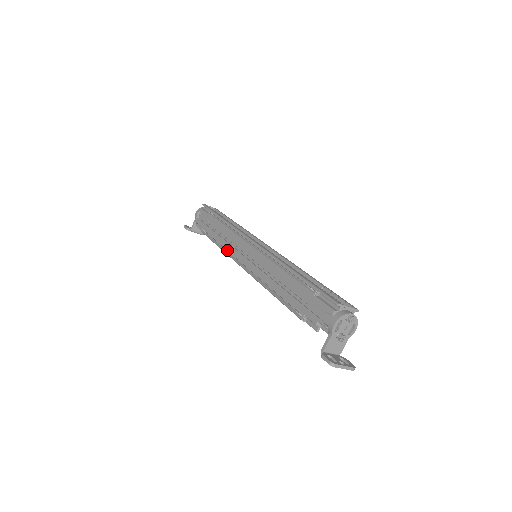
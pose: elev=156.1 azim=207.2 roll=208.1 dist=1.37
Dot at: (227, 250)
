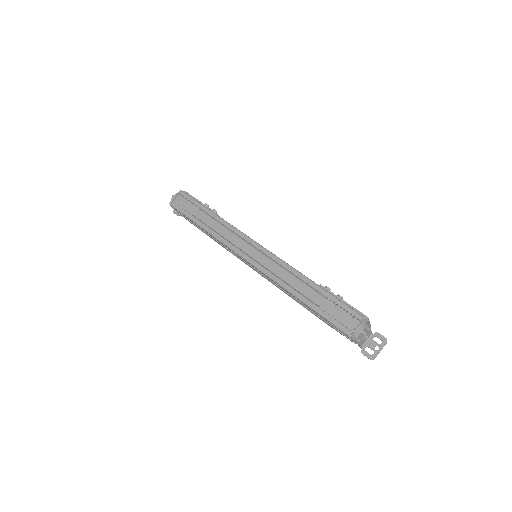
Dot at: occluded
